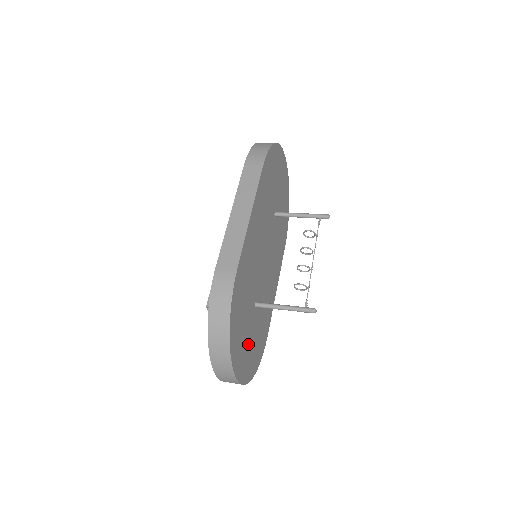
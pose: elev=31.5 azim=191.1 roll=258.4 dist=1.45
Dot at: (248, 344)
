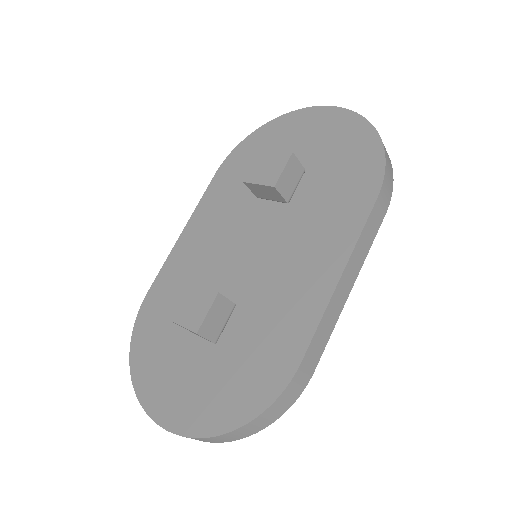
Dot at: occluded
